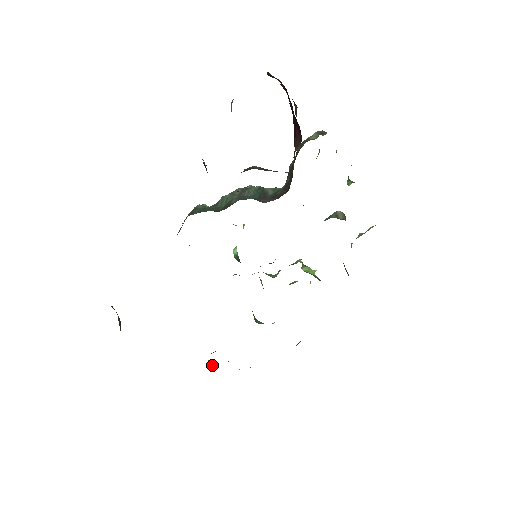
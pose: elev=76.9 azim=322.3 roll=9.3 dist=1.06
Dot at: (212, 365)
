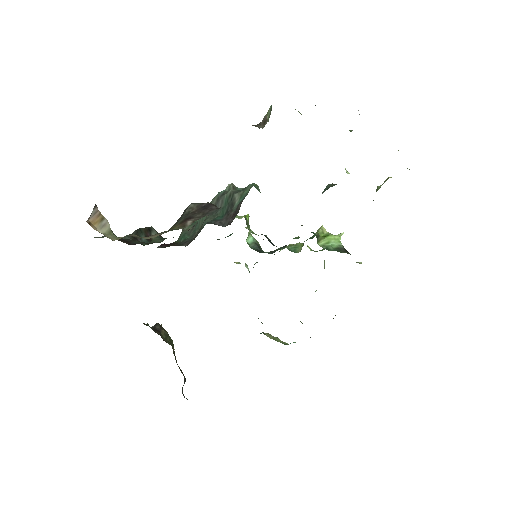
Dot at: occluded
